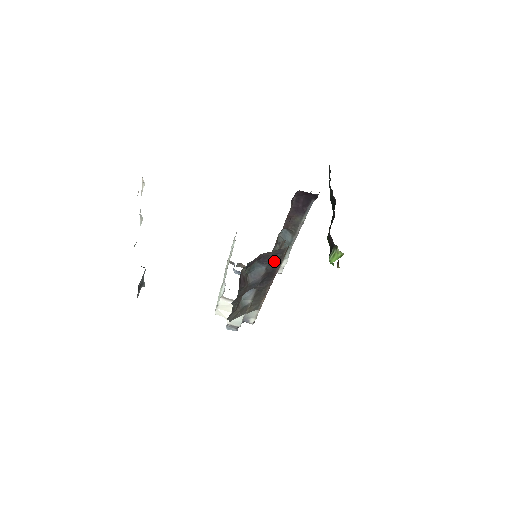
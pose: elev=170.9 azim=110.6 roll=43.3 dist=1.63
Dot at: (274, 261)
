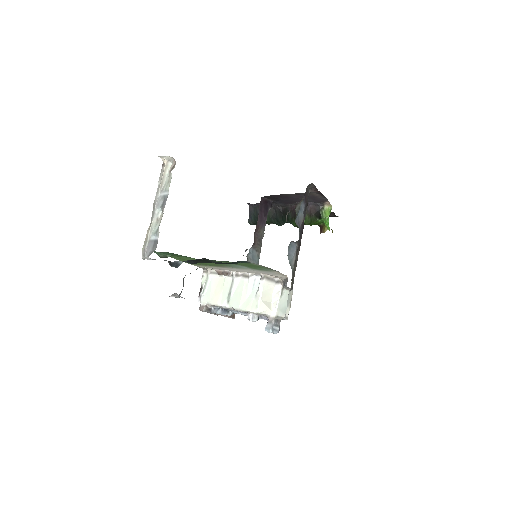
Dot at: (306, 207)
